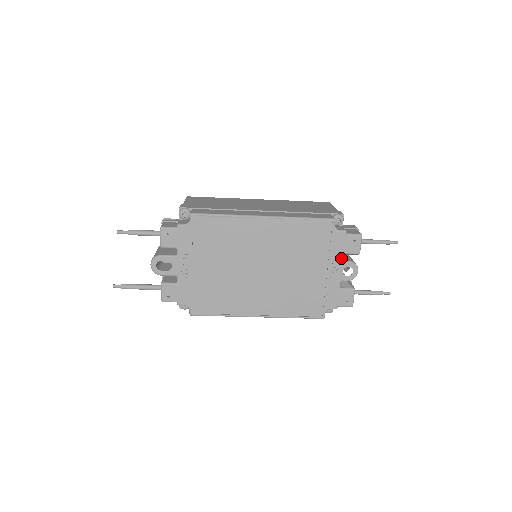
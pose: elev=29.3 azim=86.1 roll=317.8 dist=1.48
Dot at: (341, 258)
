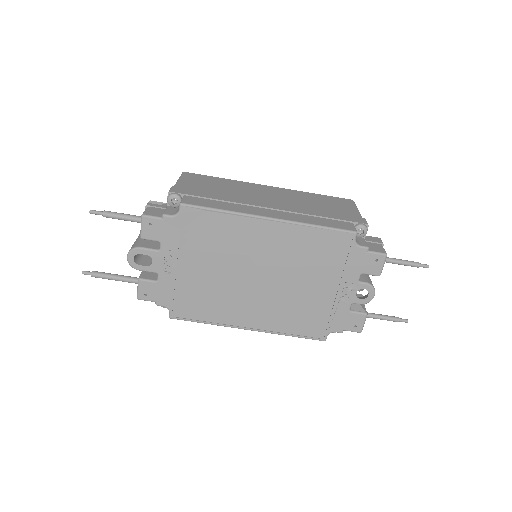
Dot at: (357, 278)
